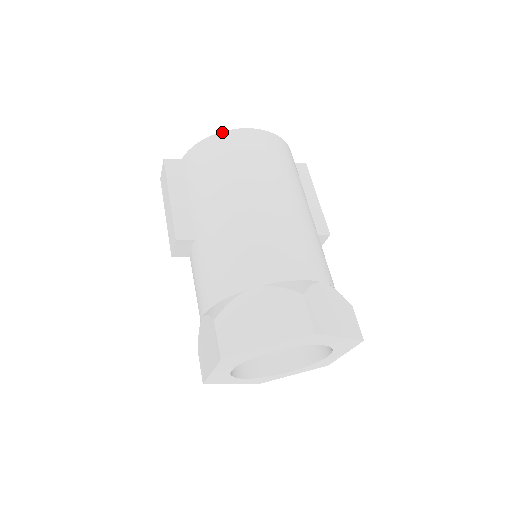
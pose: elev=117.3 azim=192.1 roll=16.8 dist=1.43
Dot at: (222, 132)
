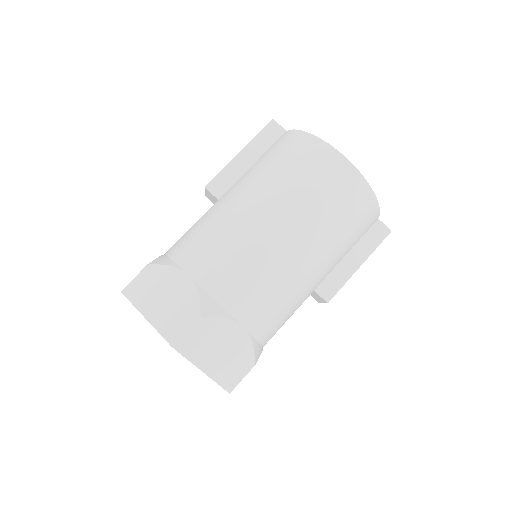
Dot at: (322, 140)
